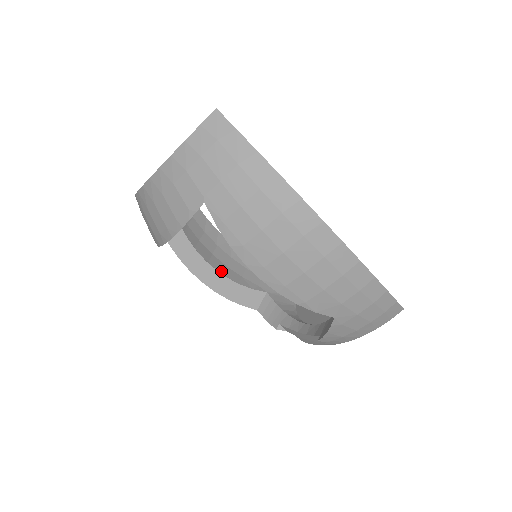
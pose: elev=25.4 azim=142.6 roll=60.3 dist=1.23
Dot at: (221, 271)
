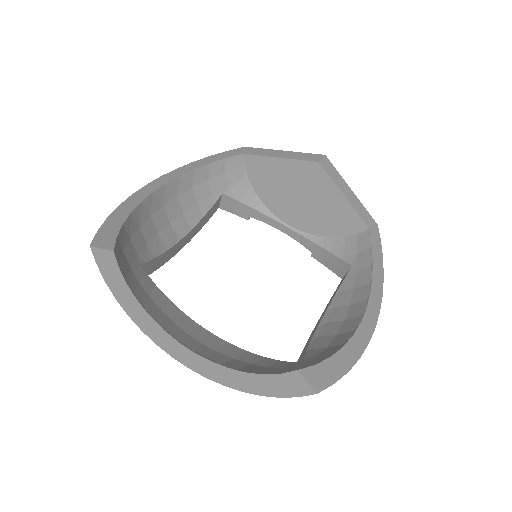
Dot at: (188, 228)
